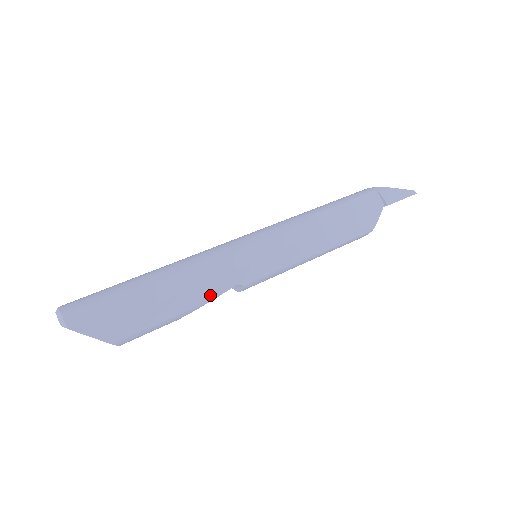
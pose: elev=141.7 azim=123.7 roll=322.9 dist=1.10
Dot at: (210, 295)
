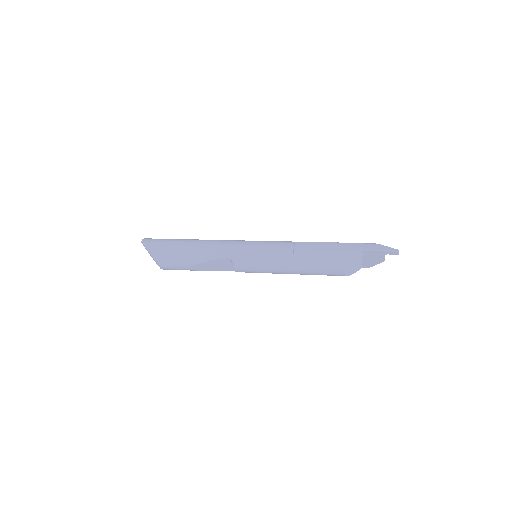
Dot at: (211, 257)
